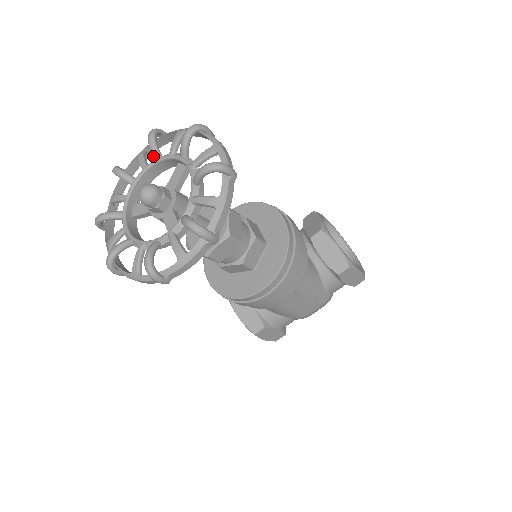
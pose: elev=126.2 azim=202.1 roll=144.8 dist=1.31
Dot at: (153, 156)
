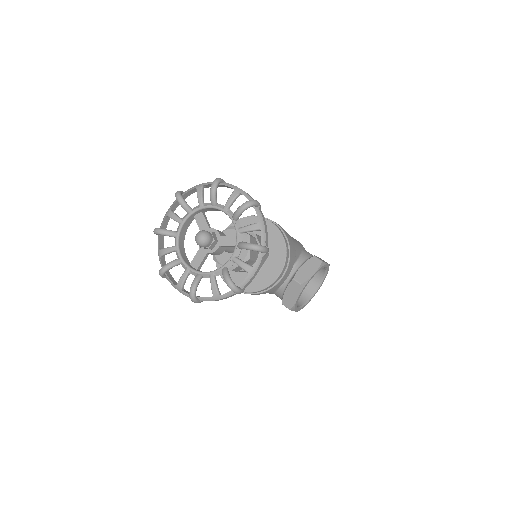
Dot at: (233, 215)
